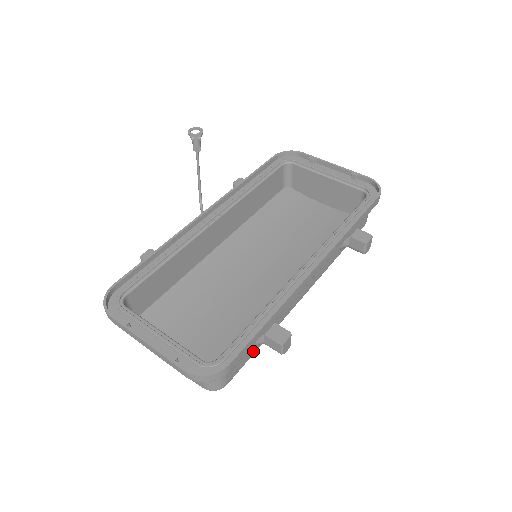
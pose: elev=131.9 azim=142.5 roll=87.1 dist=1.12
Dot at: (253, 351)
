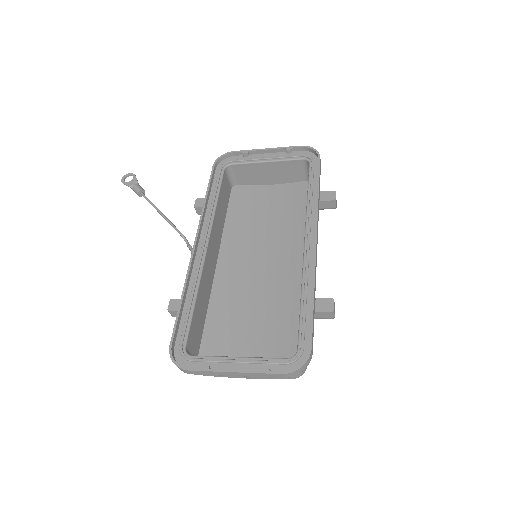
Dot at: occluded
